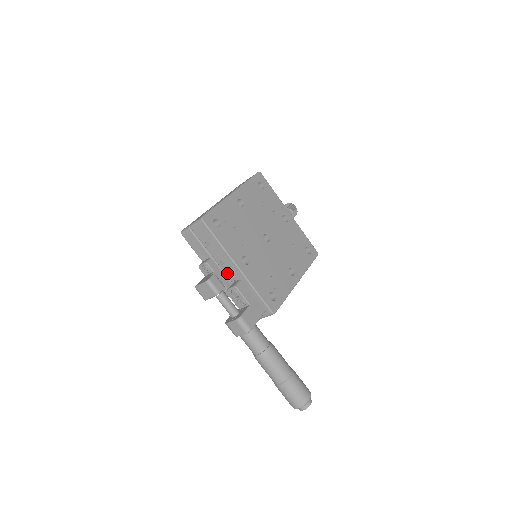
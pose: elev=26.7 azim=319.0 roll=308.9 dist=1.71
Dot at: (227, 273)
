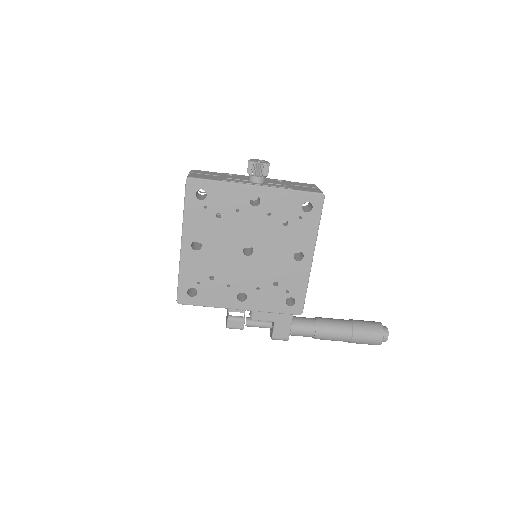
Dot at: occluded
